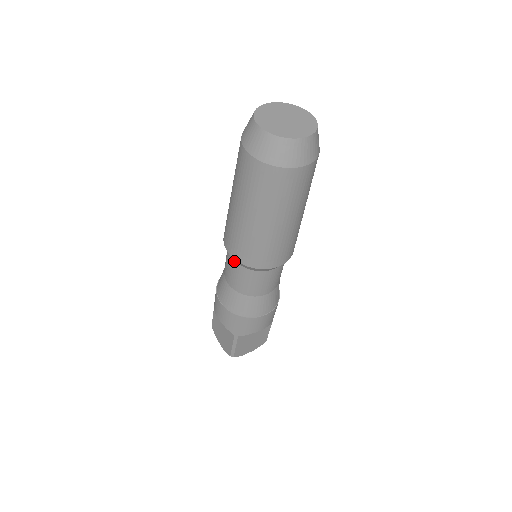
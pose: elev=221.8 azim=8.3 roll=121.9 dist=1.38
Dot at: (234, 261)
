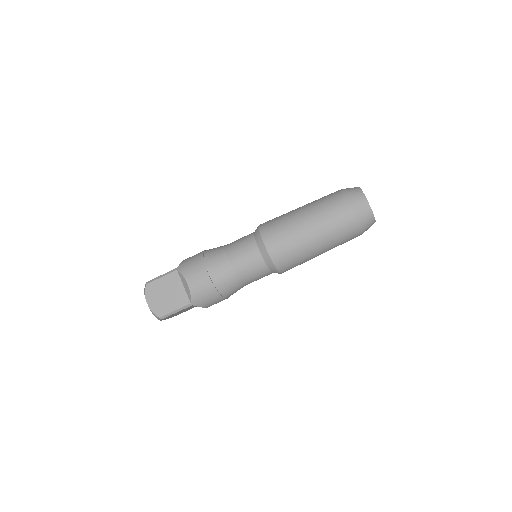
Dot at: (260, 254)
